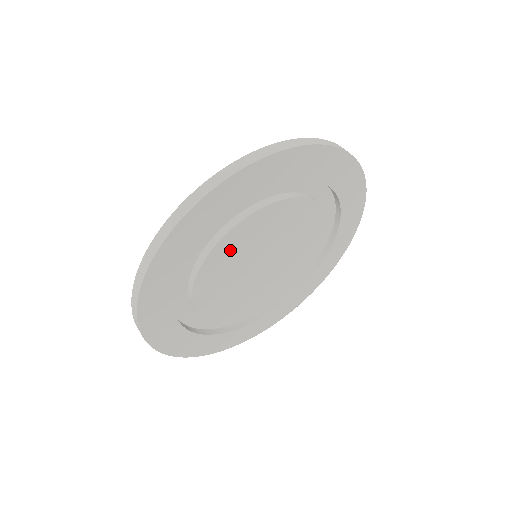
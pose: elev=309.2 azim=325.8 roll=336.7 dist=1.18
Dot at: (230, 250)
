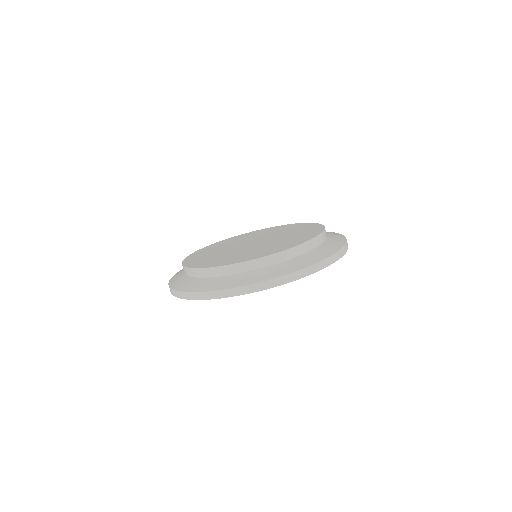
Dot at: occluded
